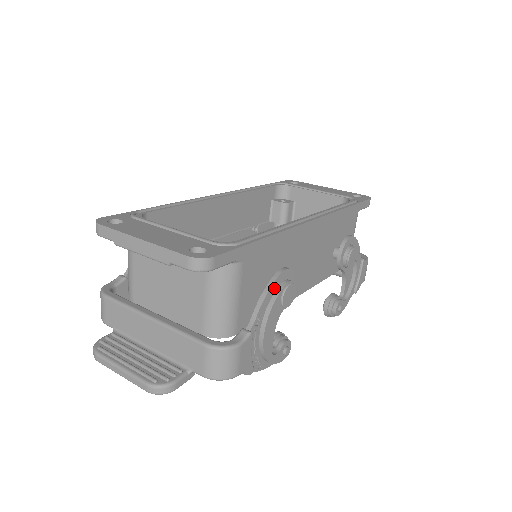
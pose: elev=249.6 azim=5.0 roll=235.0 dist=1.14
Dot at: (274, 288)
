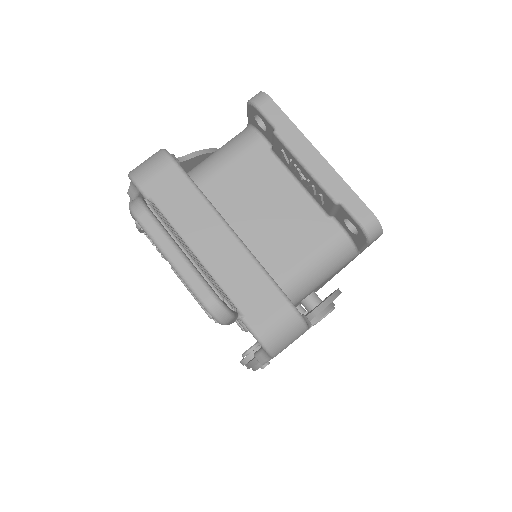
Dot at: occluded
